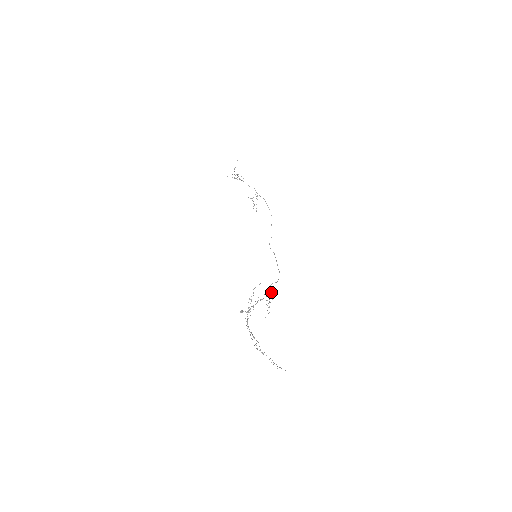
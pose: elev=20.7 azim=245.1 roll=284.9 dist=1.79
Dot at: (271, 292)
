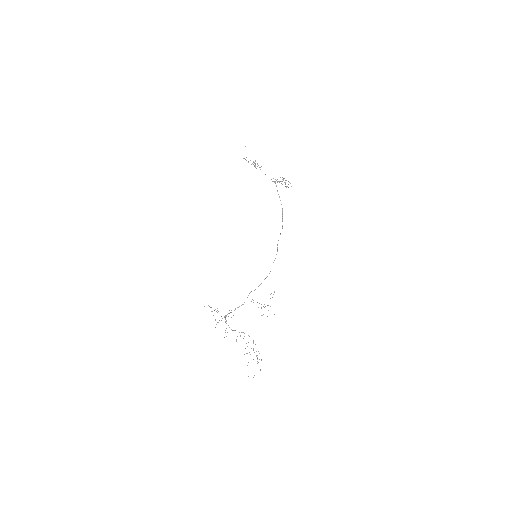
Dot at: occluded
